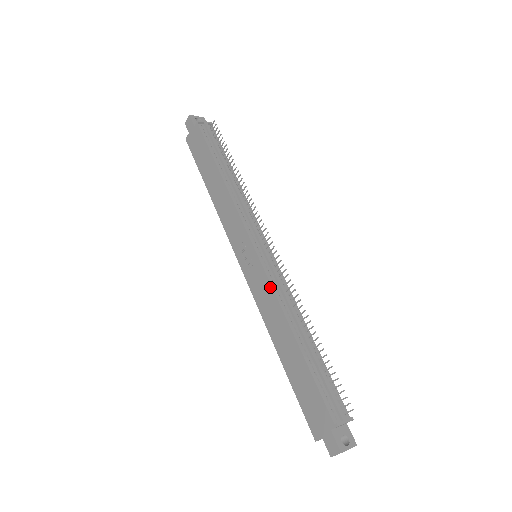
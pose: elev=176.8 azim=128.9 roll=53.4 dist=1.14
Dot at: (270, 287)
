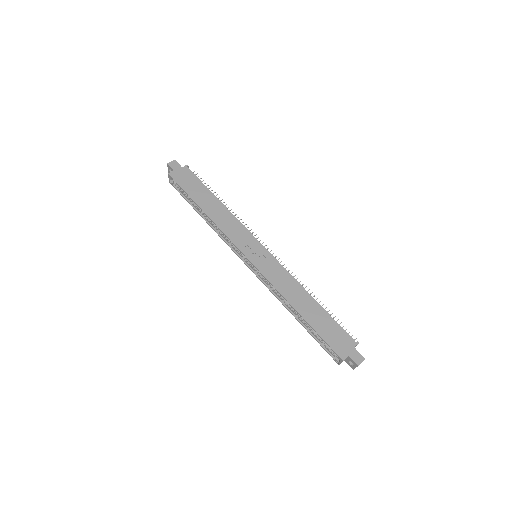
Dot at: (284, 269)
